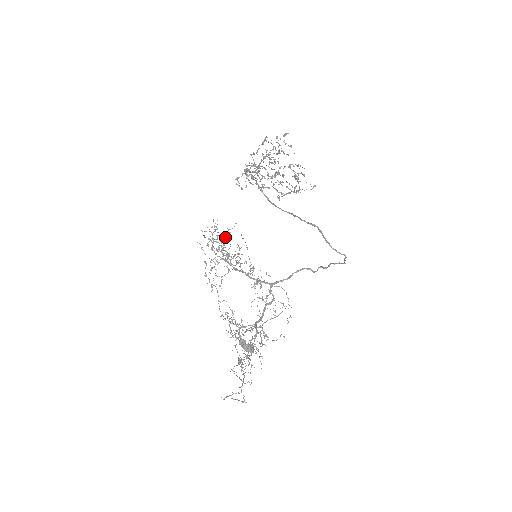
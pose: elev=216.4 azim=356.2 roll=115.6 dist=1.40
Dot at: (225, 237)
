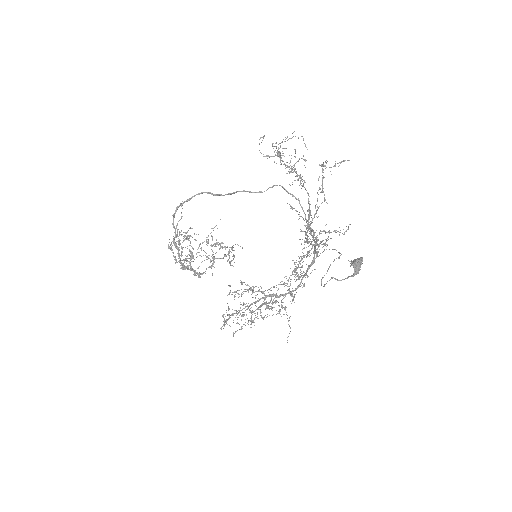
Dot at: (234, 296)
